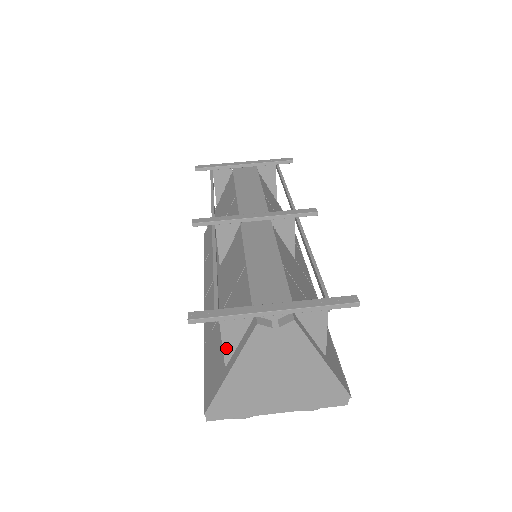
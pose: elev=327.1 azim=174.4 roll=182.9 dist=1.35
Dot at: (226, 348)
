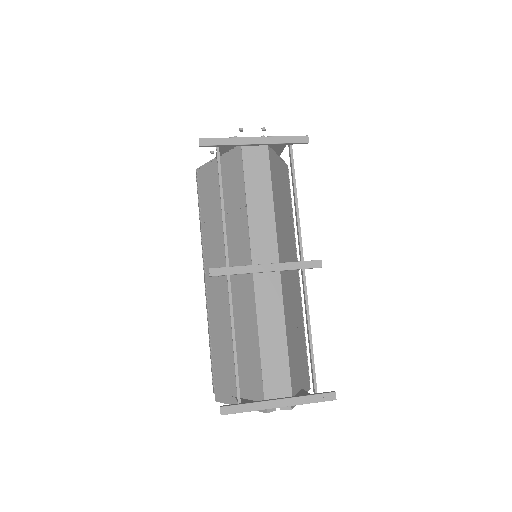
Dot at: occluded
